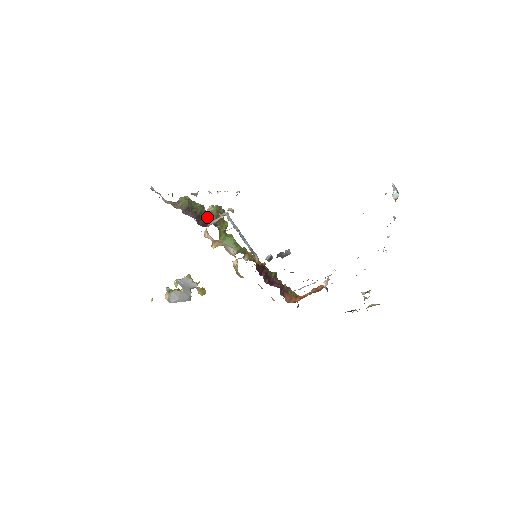
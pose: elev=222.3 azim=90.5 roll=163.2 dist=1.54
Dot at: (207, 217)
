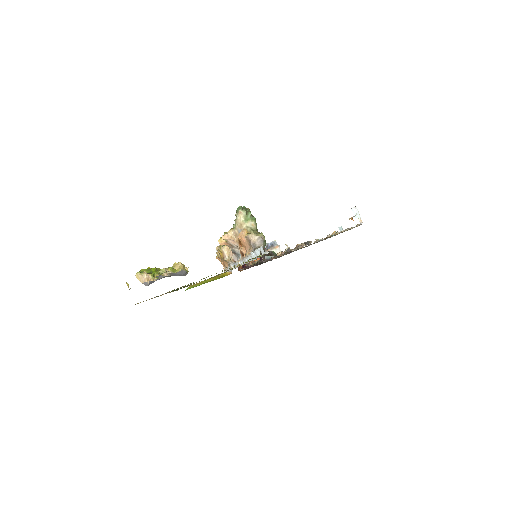
Dot at: occluded
